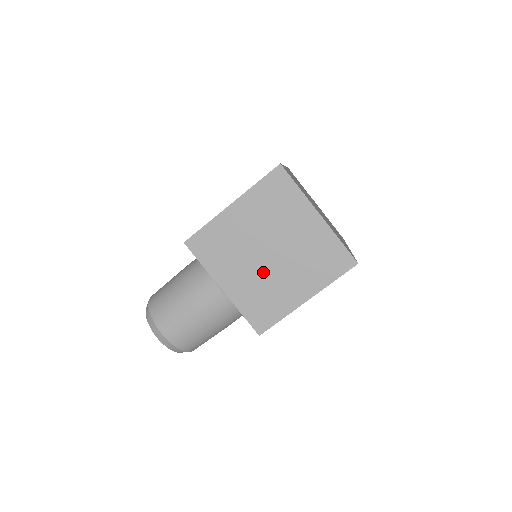
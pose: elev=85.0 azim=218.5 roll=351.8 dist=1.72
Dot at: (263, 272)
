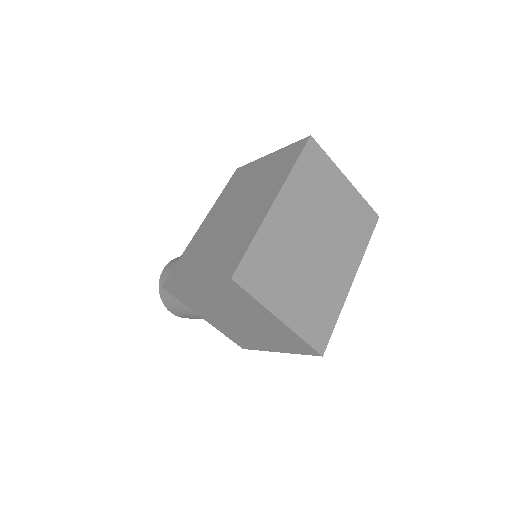
Dot at: (236, 326)
